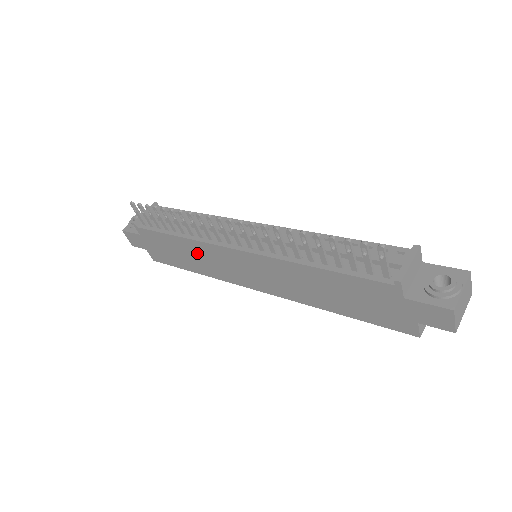
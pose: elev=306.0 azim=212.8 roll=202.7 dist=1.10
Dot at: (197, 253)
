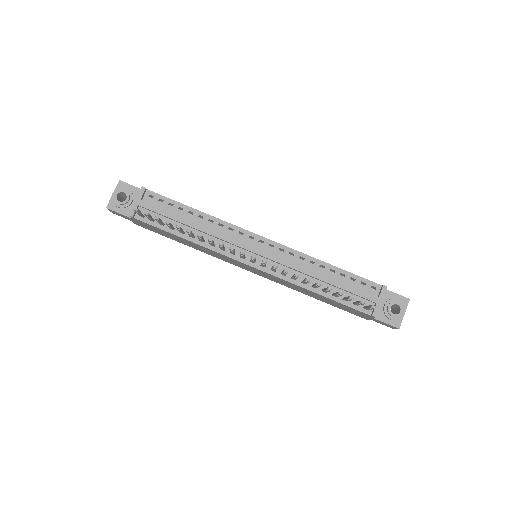
Dot at: (201, 248)
